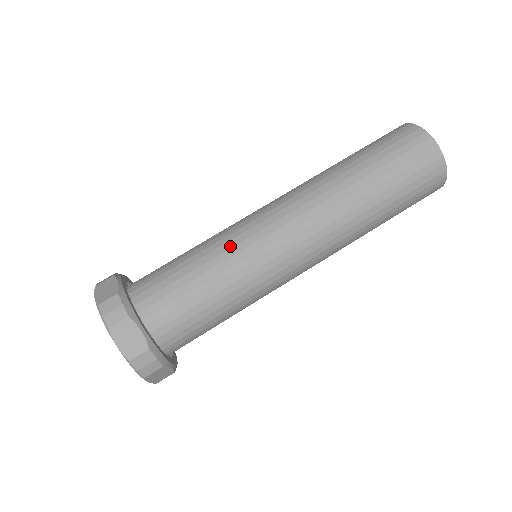
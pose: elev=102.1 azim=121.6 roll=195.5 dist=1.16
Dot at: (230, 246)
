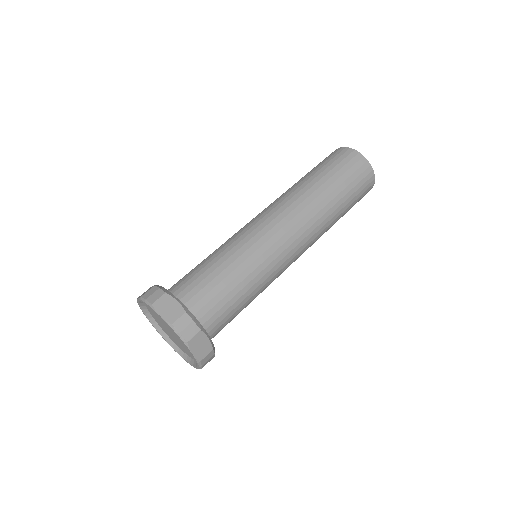
Dot at: (255, 258)
